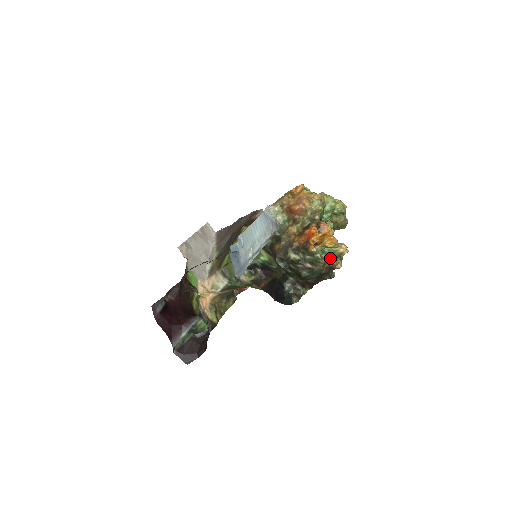
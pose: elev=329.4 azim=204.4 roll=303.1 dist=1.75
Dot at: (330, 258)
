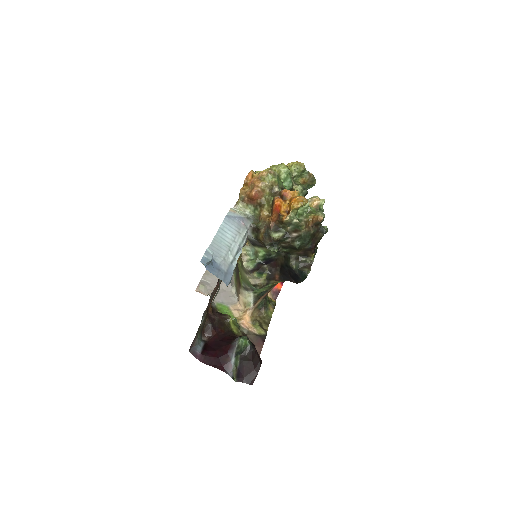
Dot at: (309, 216)
